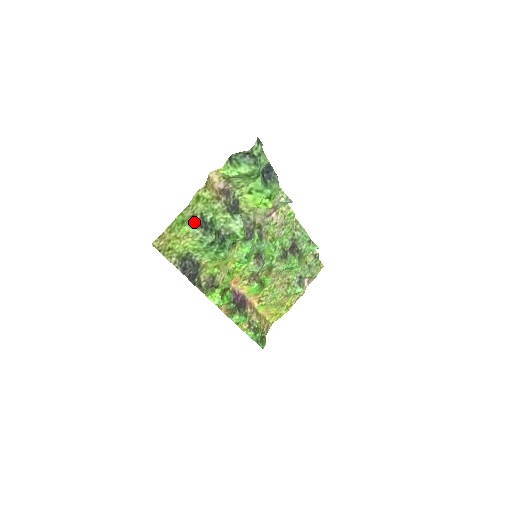
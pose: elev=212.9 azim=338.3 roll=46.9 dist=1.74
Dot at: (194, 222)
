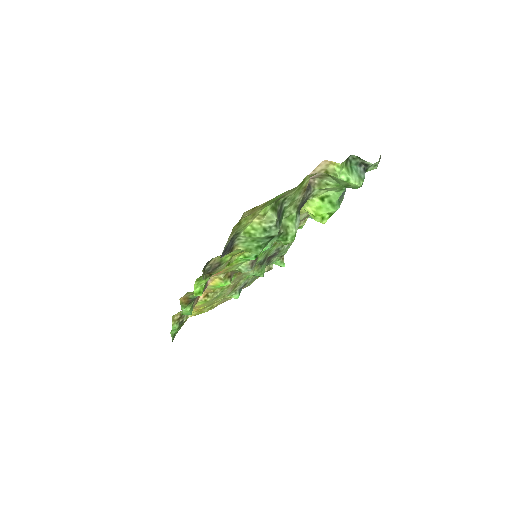
Dot at: (276, 204)
